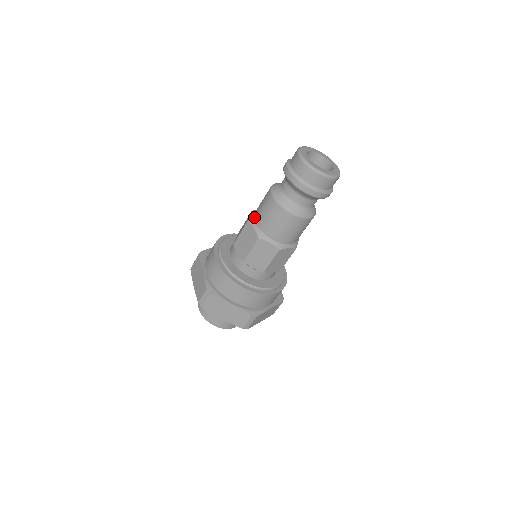
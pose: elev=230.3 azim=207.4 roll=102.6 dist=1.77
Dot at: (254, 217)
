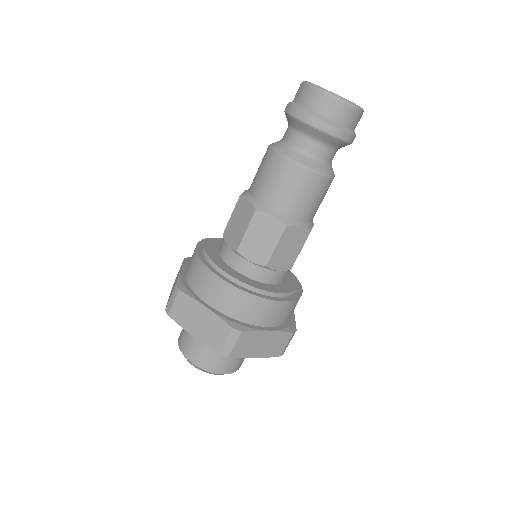
Dot at: (261, 201)
